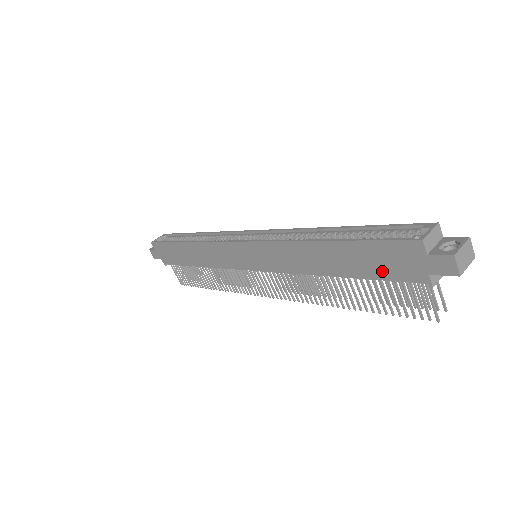
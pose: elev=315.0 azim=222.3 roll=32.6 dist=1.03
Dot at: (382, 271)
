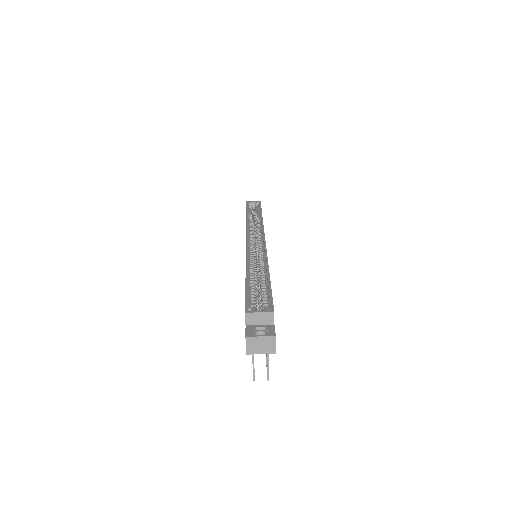
Dot at: occluded
